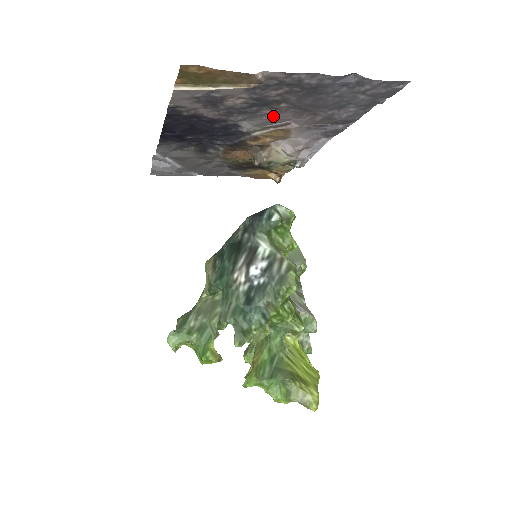
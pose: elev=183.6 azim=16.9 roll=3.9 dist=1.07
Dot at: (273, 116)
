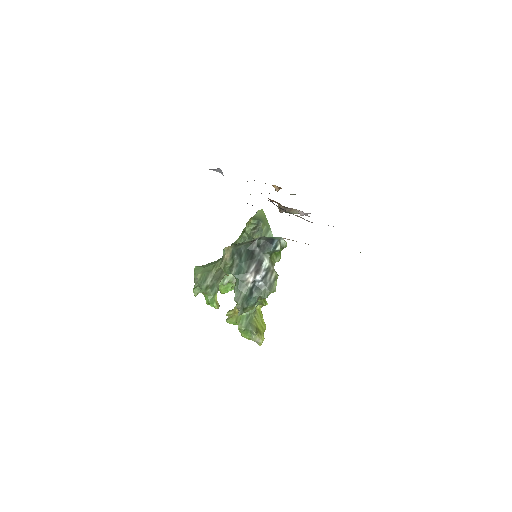
Dot at: occluded
